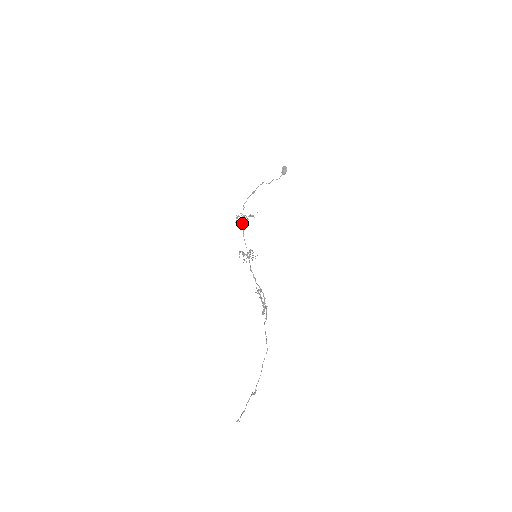
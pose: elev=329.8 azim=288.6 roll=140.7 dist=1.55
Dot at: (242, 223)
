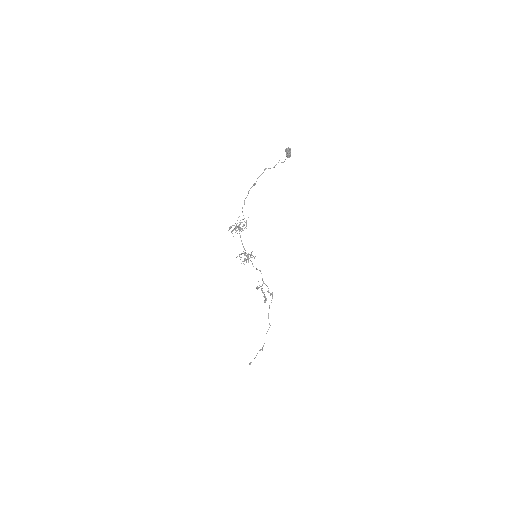
Dot at: occluded
